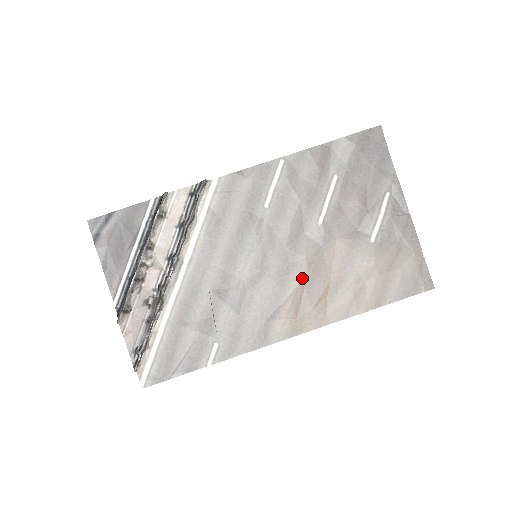
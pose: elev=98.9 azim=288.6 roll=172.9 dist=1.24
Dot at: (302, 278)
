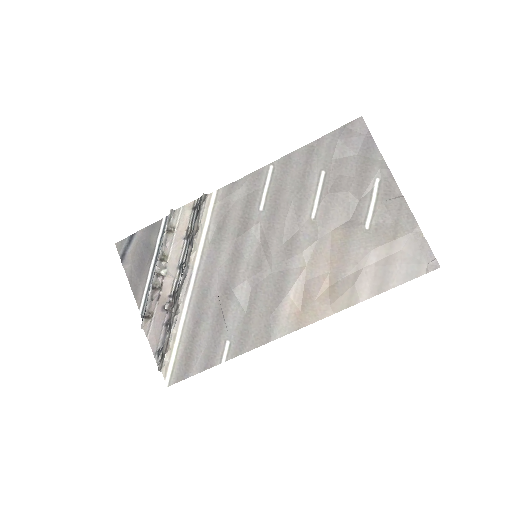
Dot at: (301, 272)
